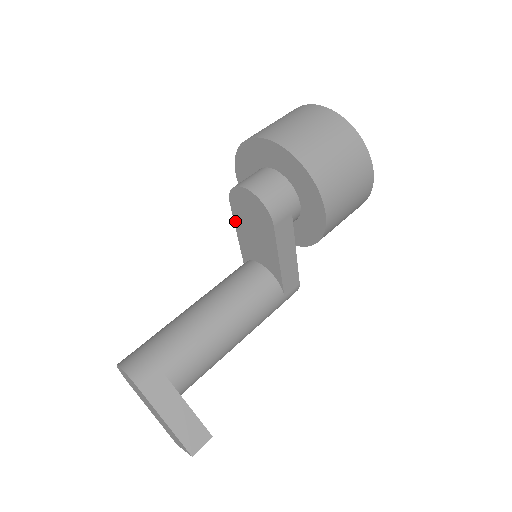
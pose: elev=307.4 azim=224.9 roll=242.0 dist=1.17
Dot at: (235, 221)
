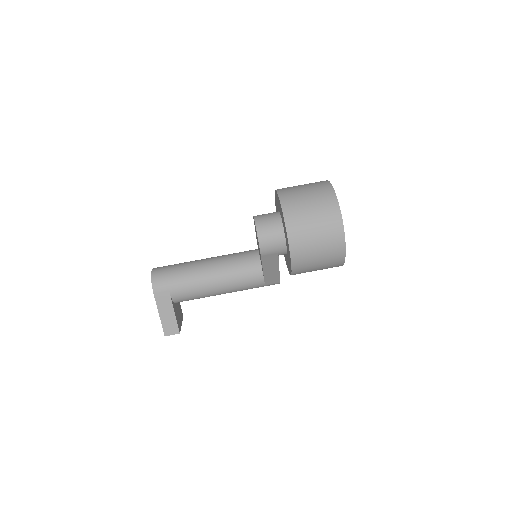
Dot at: occluded
